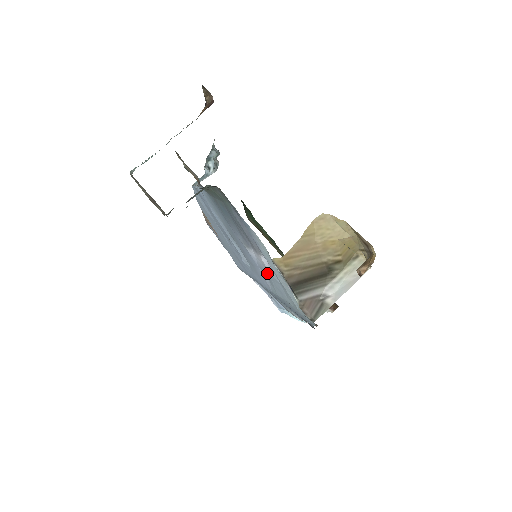
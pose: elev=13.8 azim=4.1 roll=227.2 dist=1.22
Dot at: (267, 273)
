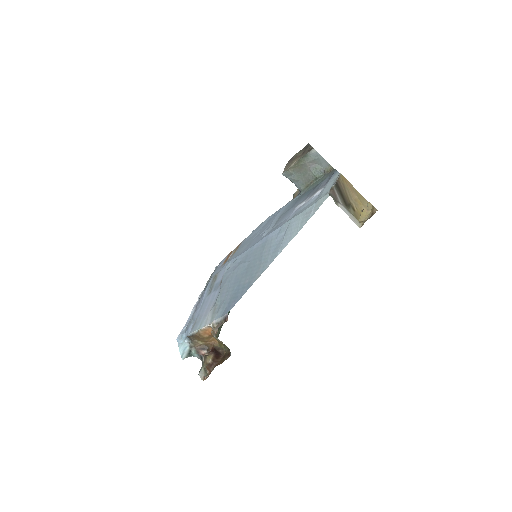
Dot at: (304, 206)
